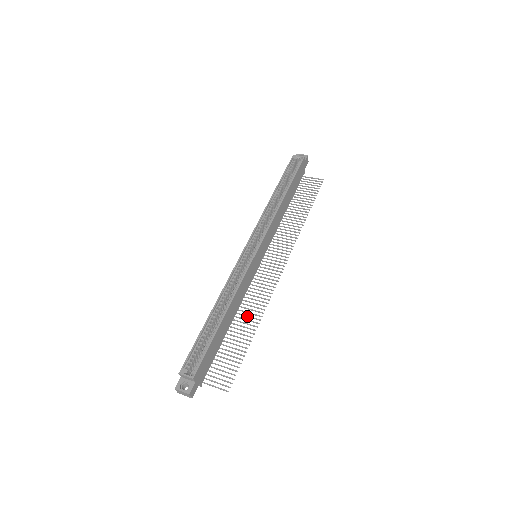
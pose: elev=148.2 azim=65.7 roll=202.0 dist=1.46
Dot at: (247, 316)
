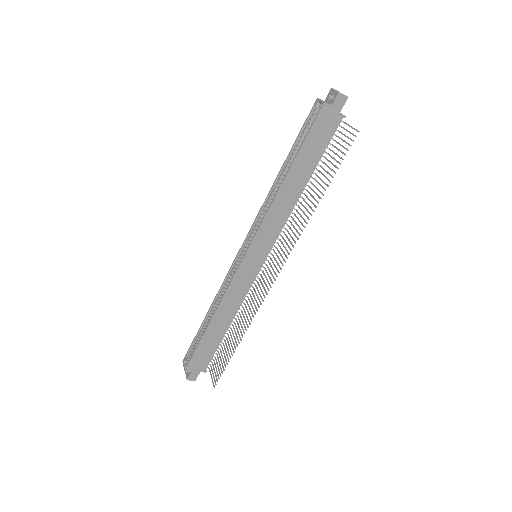
Dot at: (242, 321)
